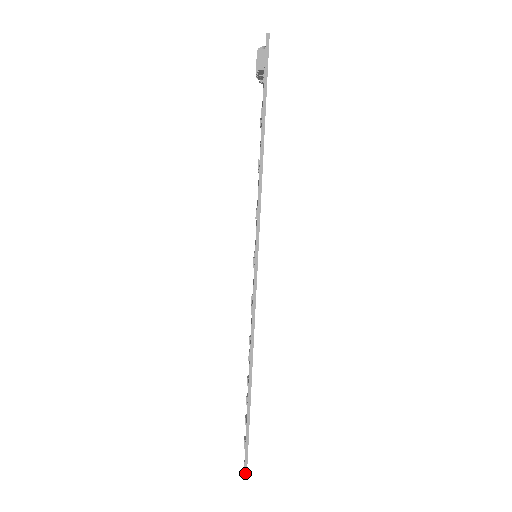
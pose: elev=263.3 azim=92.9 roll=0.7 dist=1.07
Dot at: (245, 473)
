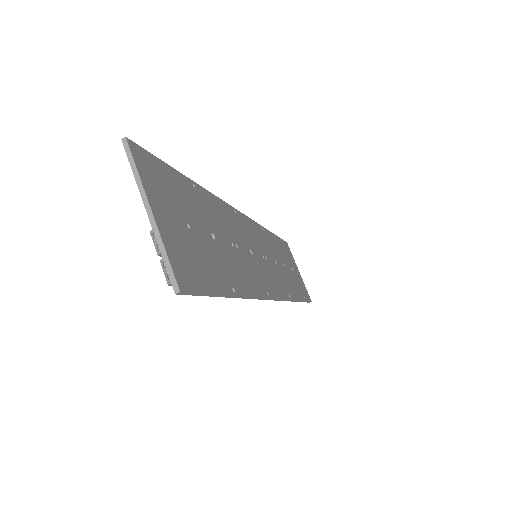
Dot at: occluded
